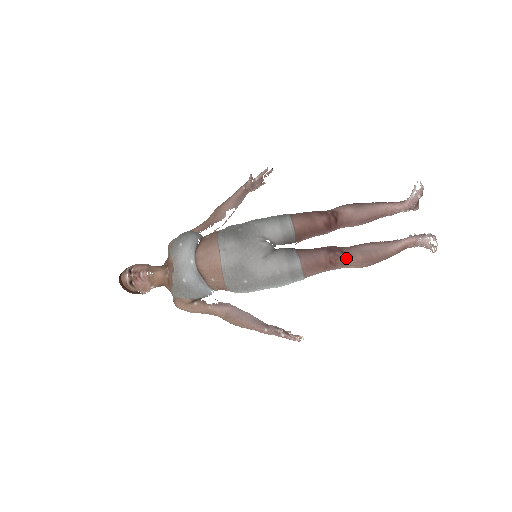
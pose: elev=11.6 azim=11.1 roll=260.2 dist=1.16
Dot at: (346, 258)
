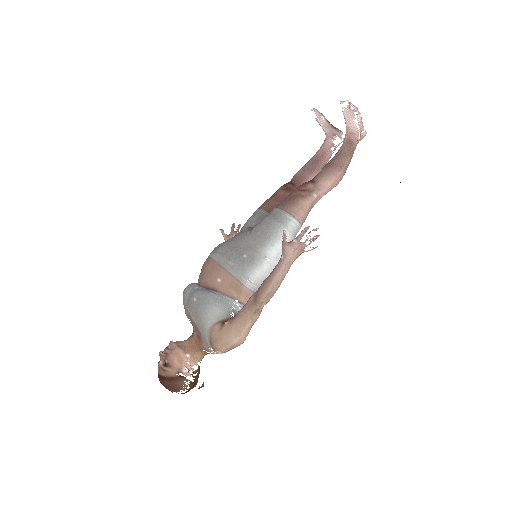
Dot at: (312, 180)
